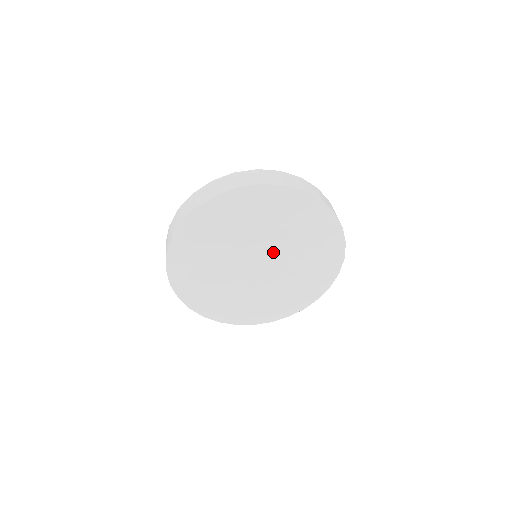
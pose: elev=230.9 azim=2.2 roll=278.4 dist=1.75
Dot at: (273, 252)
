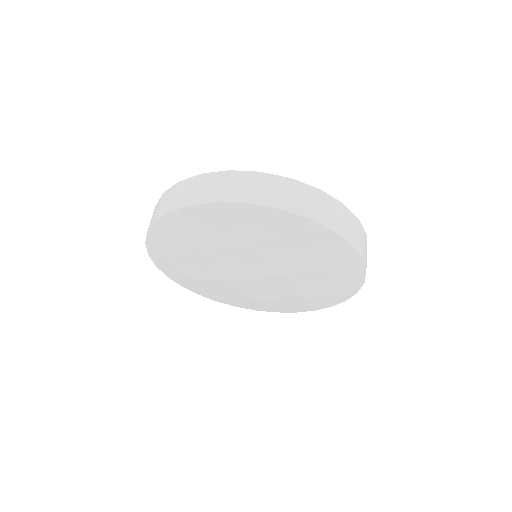
Dot at: (255, 263)
